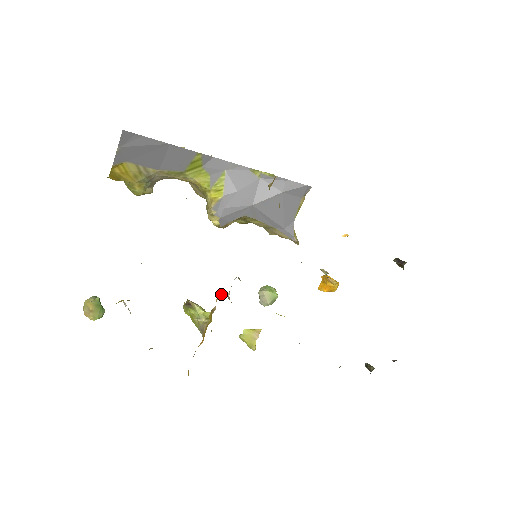
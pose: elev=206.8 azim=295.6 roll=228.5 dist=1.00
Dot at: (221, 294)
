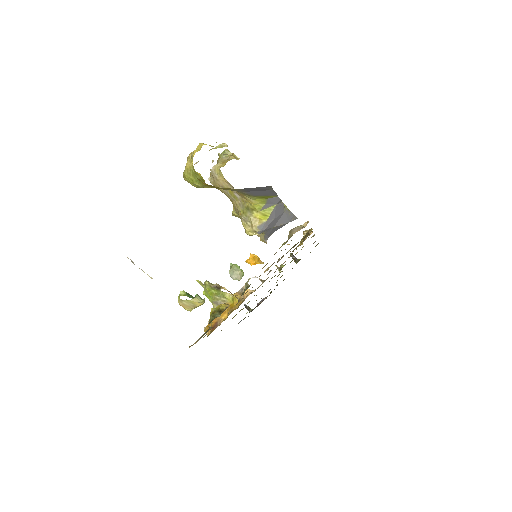
Dot at: (252, 291)
